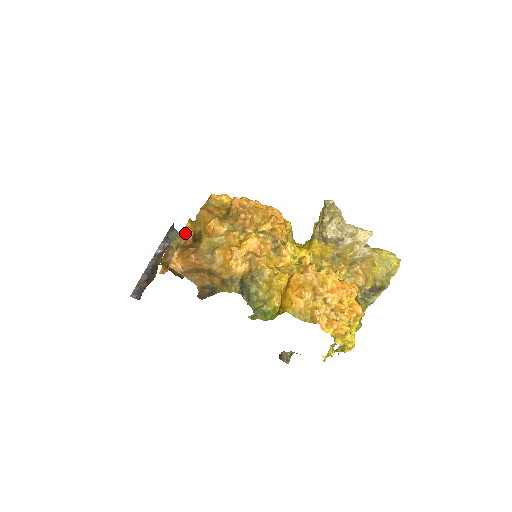
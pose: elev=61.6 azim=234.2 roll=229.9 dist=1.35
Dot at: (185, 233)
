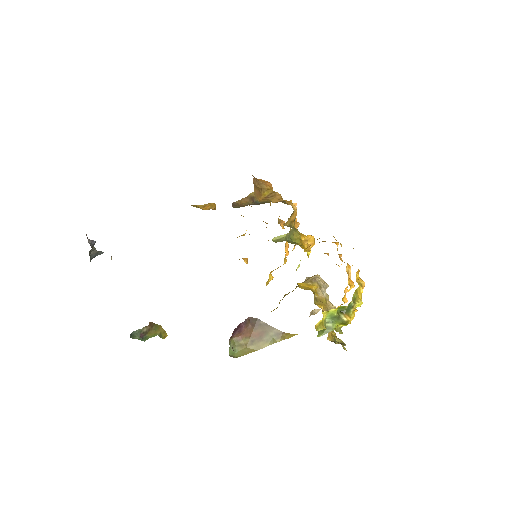
Dot at: (214, 206)
